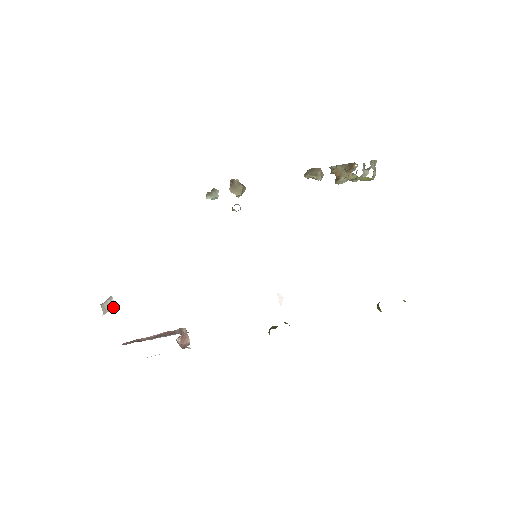
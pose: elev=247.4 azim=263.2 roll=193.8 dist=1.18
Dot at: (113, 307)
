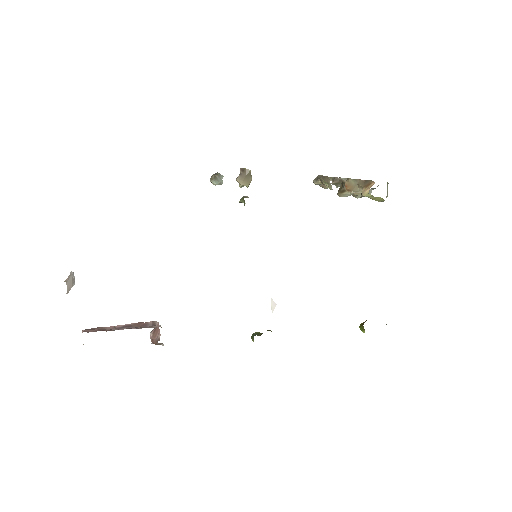
Dot at: (73, 285)
